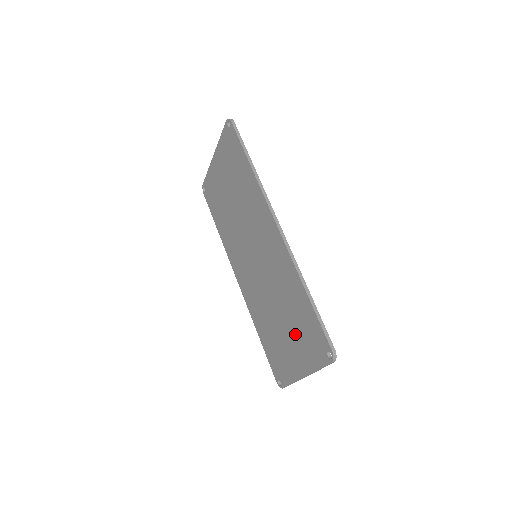
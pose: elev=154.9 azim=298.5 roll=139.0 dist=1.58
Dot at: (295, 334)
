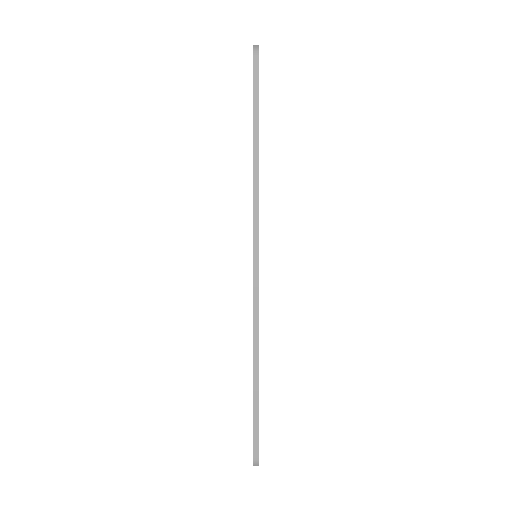
Dot at: occluded
